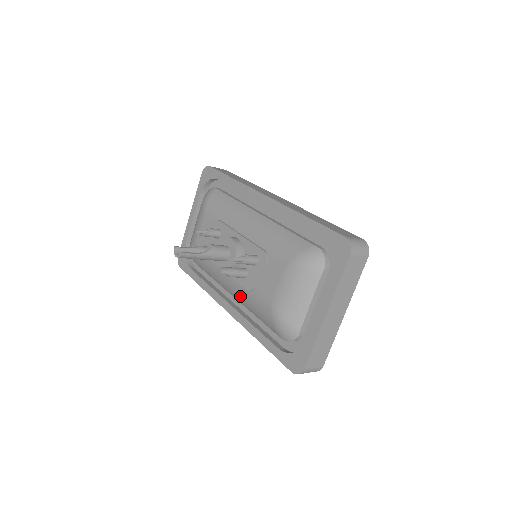
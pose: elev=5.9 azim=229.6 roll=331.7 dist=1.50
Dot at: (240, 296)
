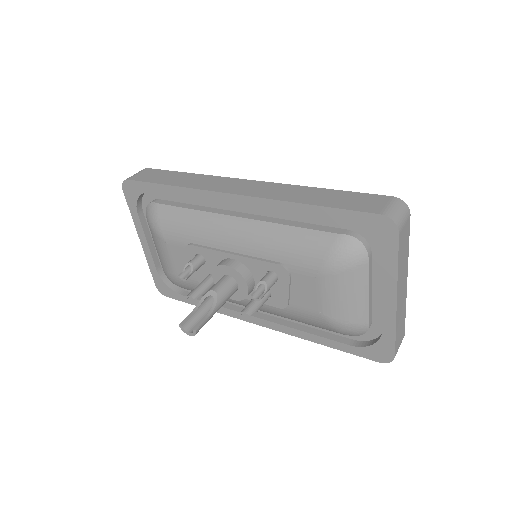
Dot at: (271, 312)
